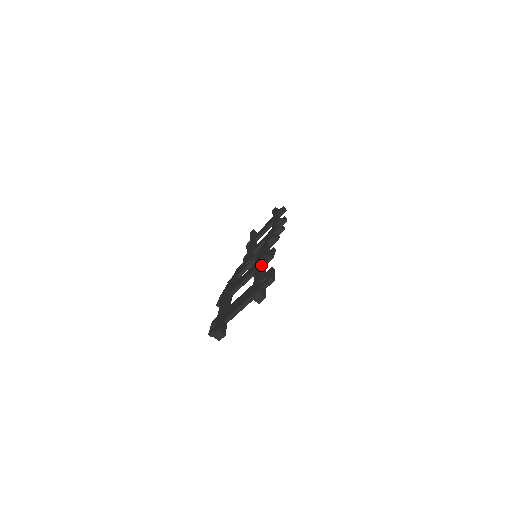
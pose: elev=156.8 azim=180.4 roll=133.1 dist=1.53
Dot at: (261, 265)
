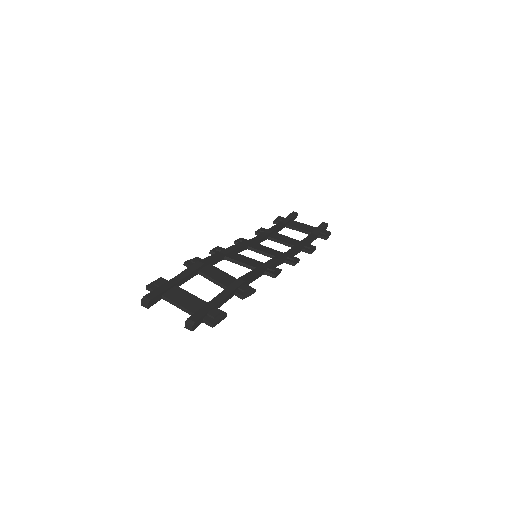
Dot at: (230, 294)
